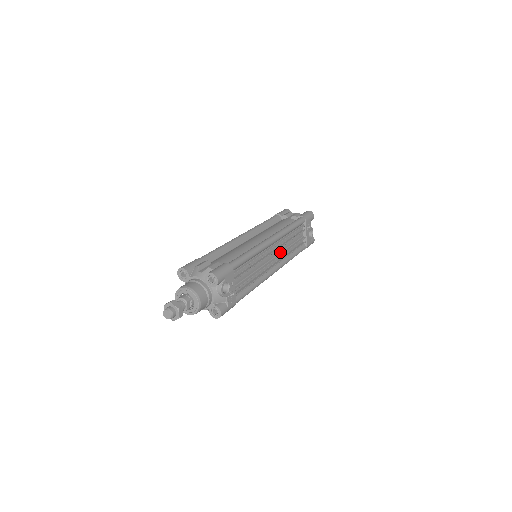
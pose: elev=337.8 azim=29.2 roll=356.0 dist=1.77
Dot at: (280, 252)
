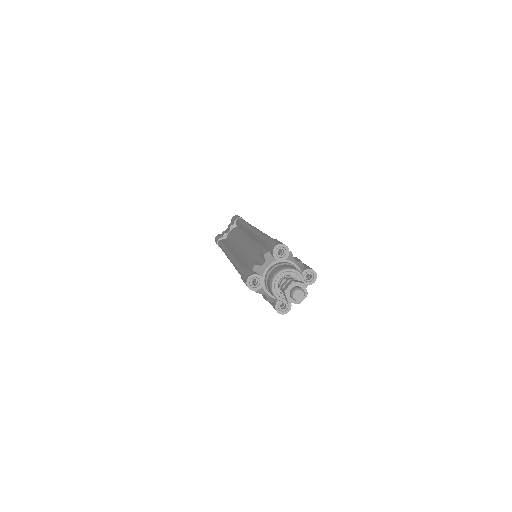
Dot at: occluded
